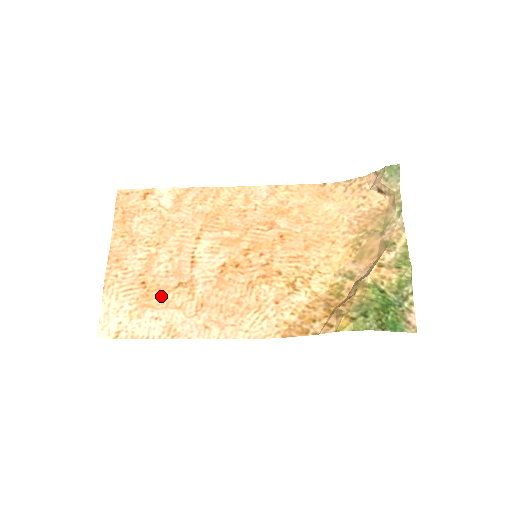
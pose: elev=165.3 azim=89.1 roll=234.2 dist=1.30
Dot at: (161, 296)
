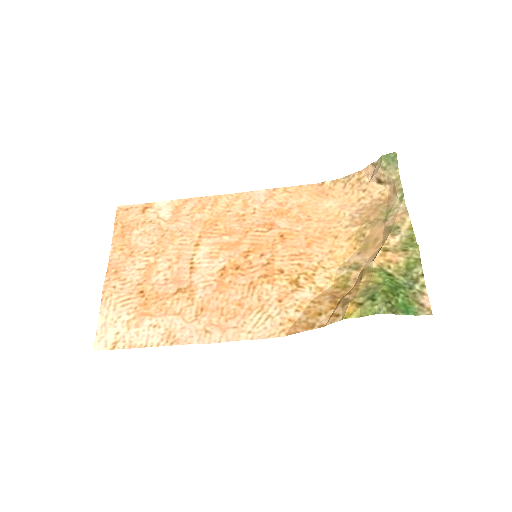
Dot at: (160, 303)
